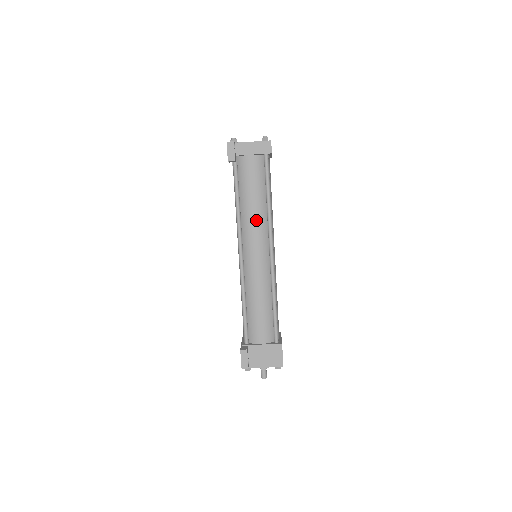
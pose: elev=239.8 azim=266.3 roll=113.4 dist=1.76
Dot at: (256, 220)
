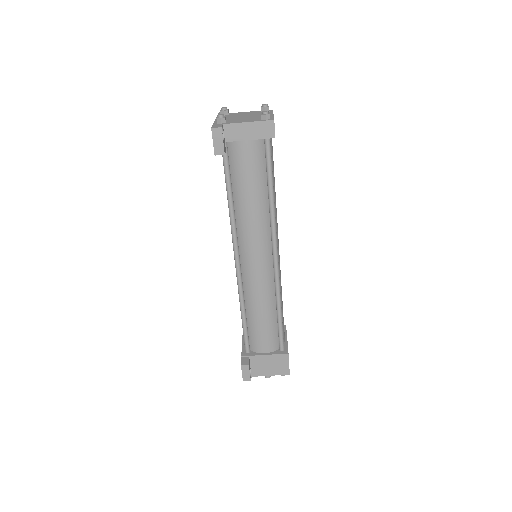
Dot at: (255, 223)
